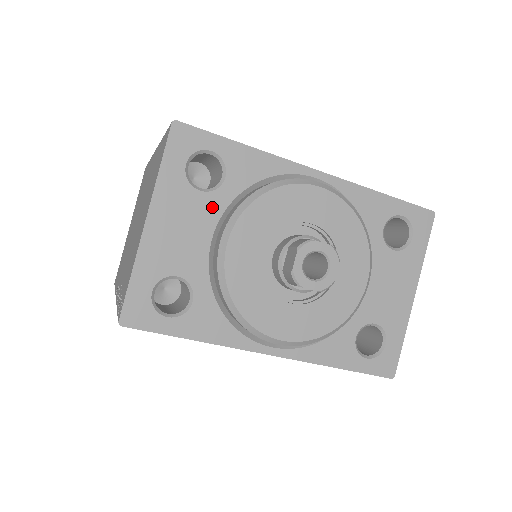
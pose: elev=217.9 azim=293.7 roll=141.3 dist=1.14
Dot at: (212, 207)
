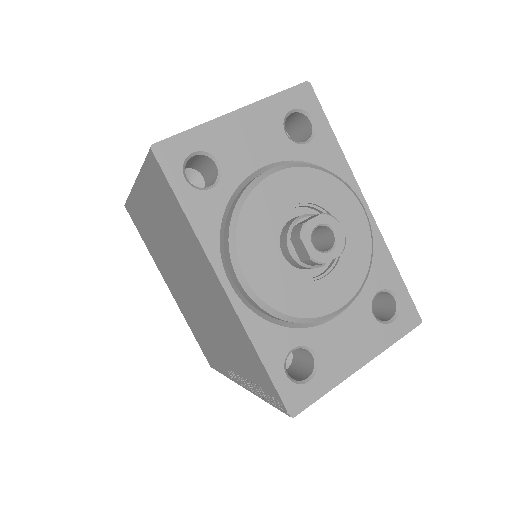
Dot at: (283, 149)
